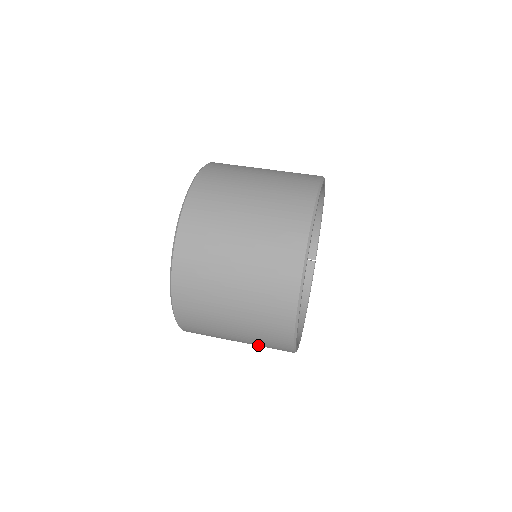
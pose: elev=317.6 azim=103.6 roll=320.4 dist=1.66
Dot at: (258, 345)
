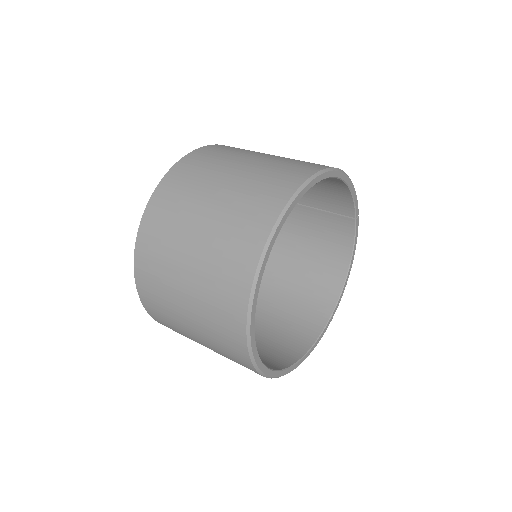
Dot at: occluded
